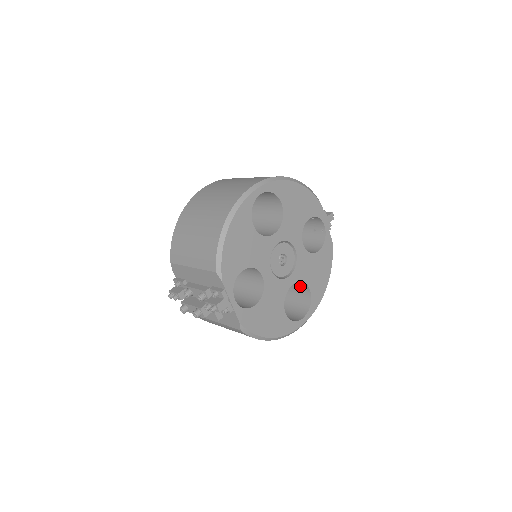
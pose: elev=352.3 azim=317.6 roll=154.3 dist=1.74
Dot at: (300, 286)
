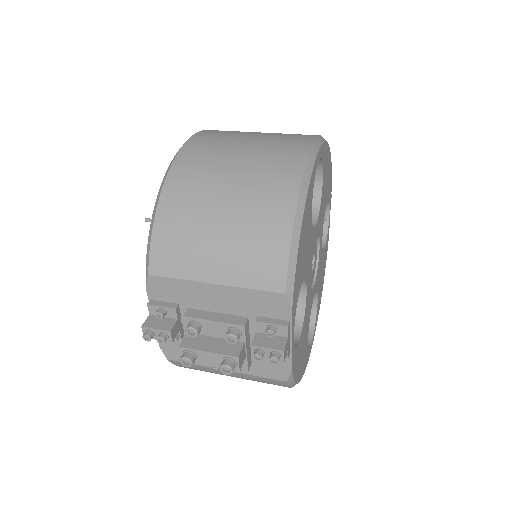
Dot at: occluded
